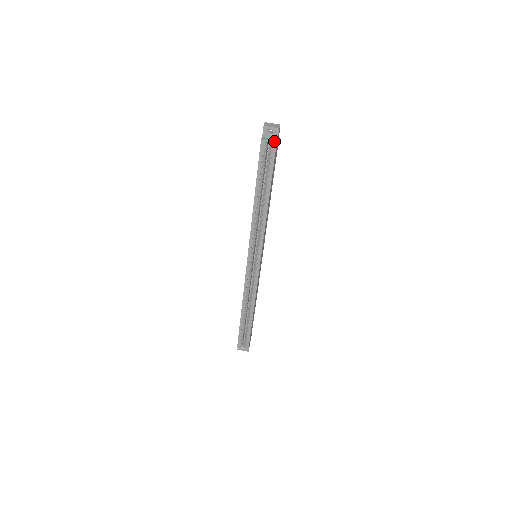
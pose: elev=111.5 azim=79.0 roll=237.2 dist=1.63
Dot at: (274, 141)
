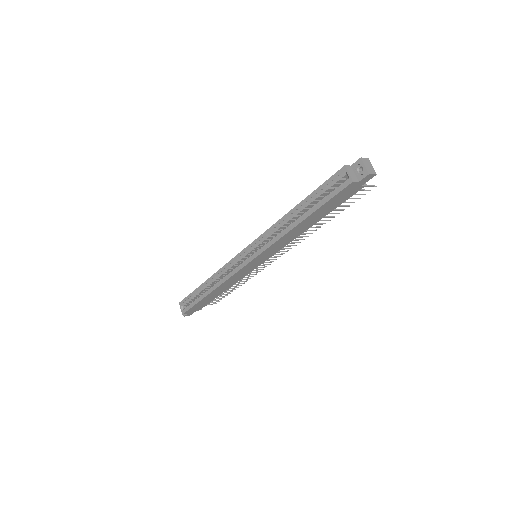
Dot at: (352, 178)
